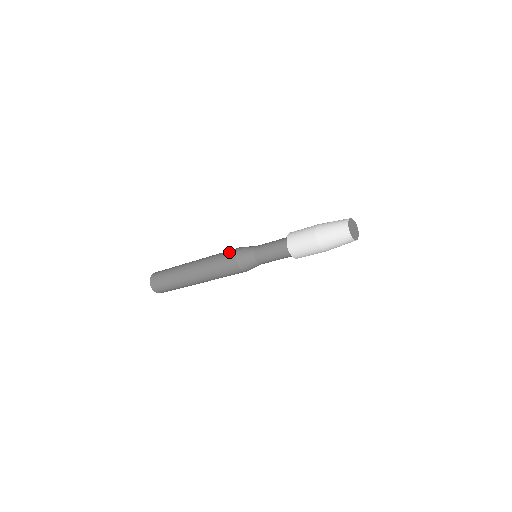
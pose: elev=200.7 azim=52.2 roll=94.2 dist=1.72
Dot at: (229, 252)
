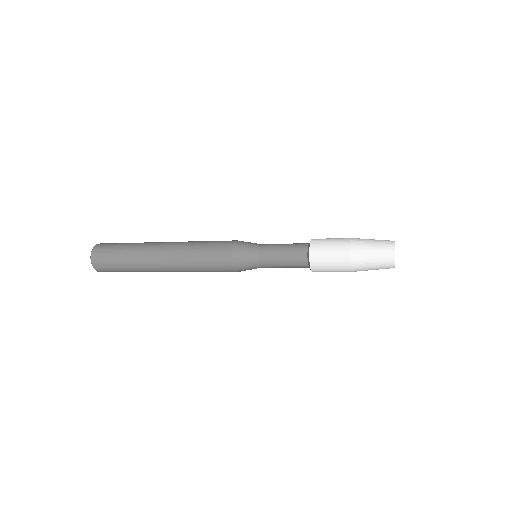
Dot at: (223, 241)
